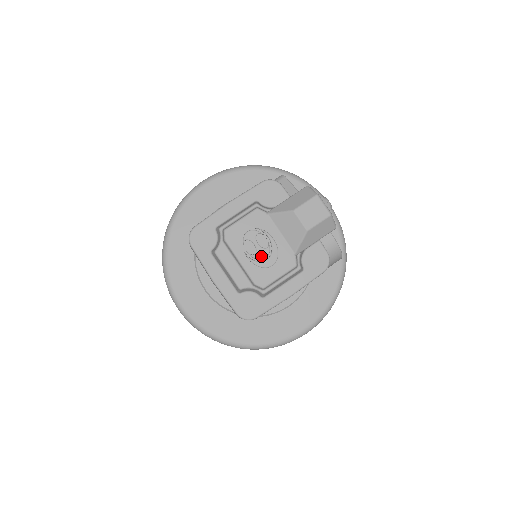
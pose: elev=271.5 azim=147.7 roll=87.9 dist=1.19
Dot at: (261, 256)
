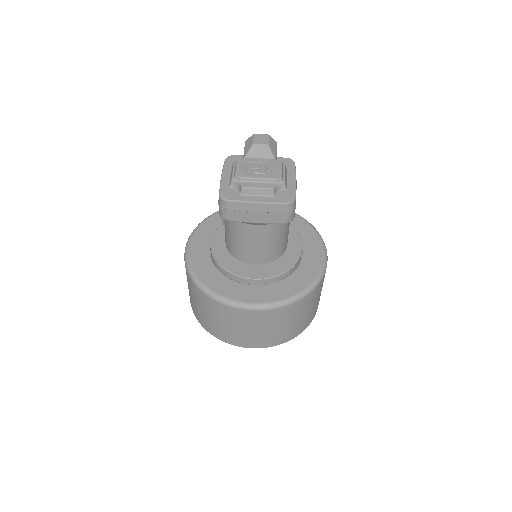
Dot at: (263, 169)
